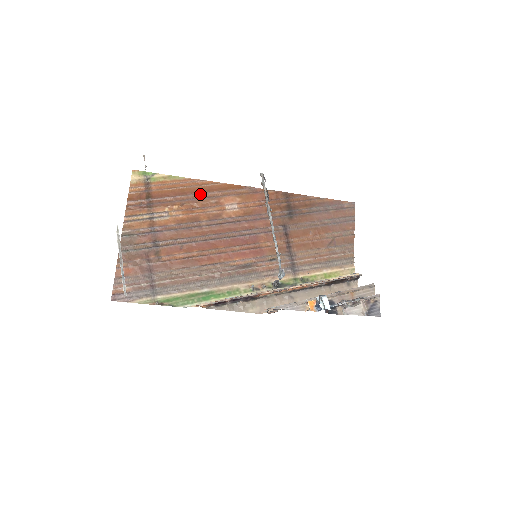
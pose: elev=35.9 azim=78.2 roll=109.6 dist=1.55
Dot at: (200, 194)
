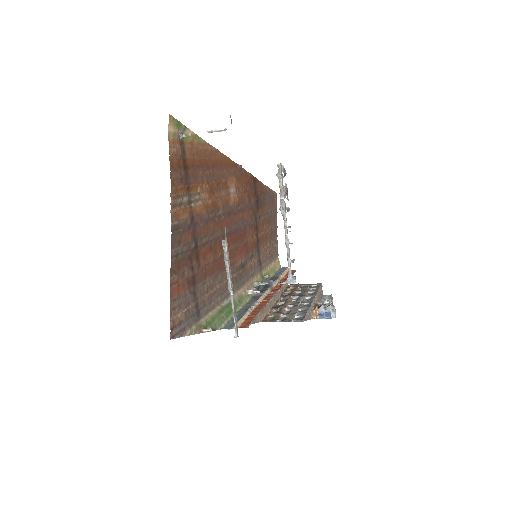
Dot at: (217, 169)
